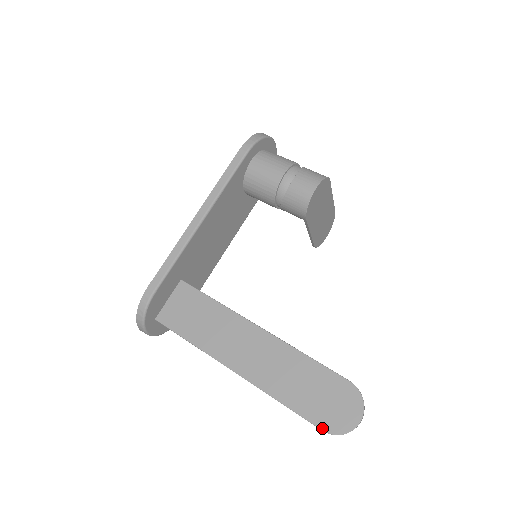
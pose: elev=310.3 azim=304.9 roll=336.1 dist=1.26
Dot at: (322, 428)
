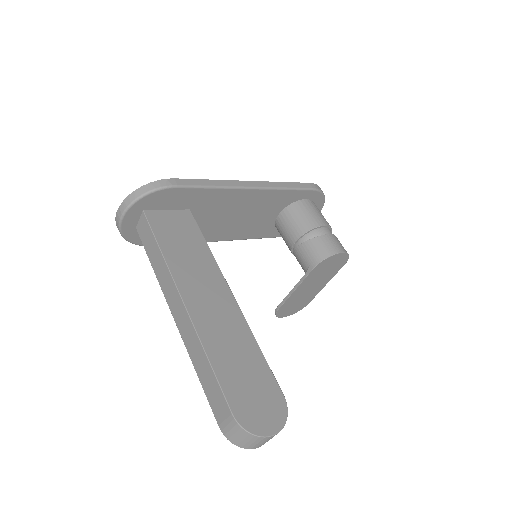
Dot at: (234, 411)
